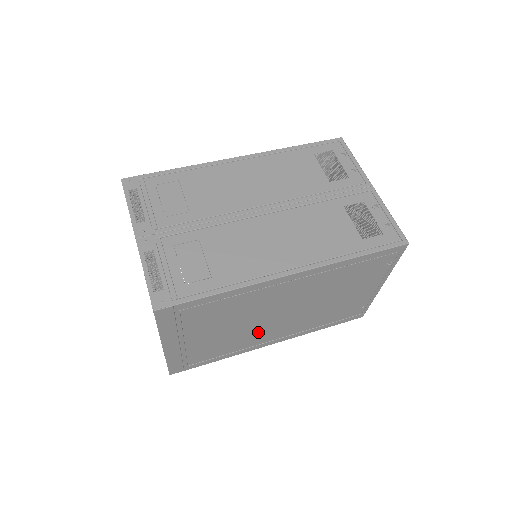
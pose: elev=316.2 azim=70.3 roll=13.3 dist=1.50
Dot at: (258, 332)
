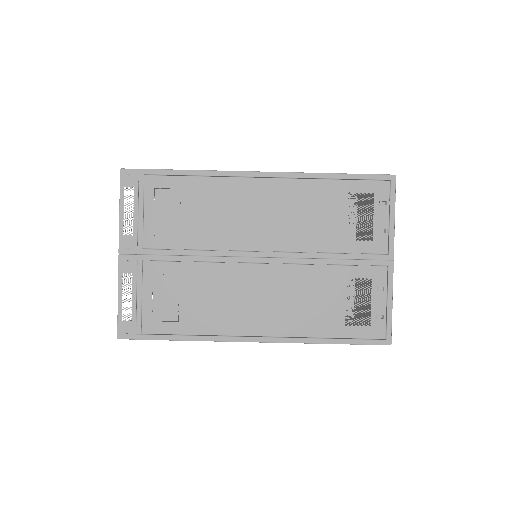
Dot at: occluded
